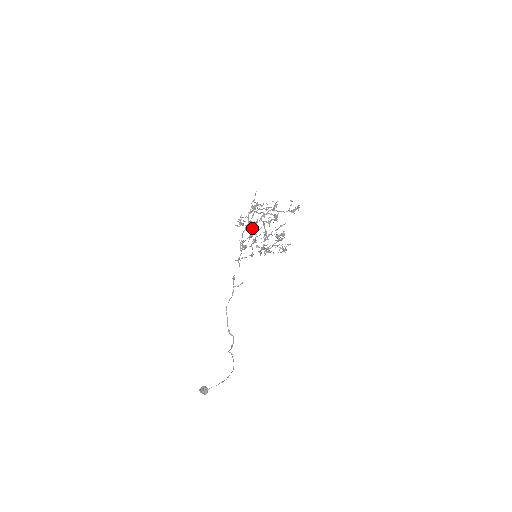
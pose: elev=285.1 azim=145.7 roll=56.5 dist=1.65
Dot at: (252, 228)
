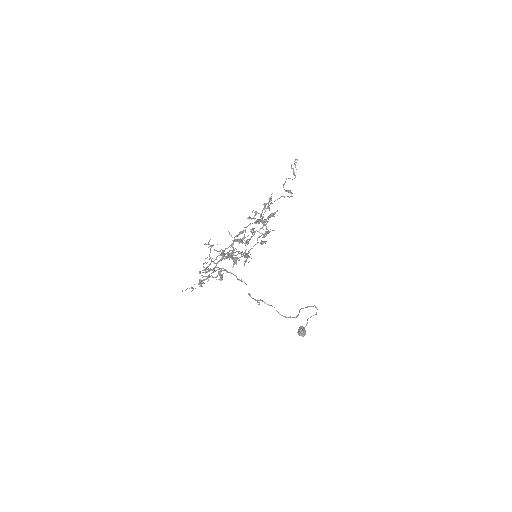
Dot at: (225, 254)
